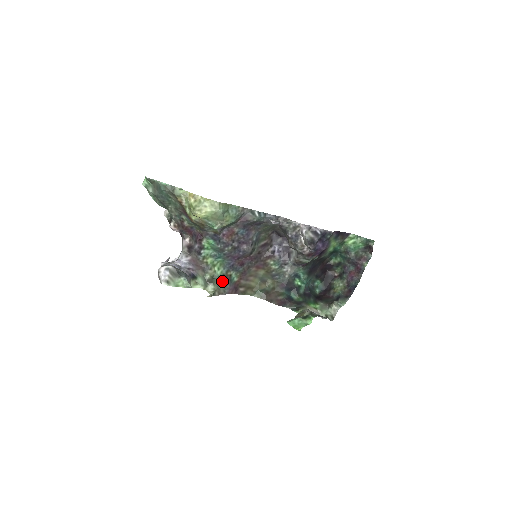
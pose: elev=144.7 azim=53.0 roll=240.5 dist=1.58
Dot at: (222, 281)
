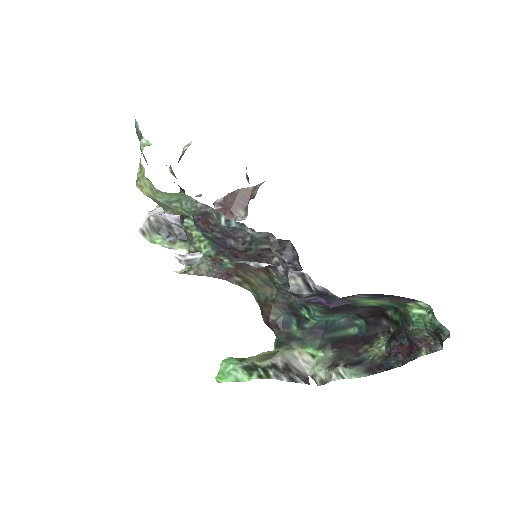
Dot at: (208, 261)
